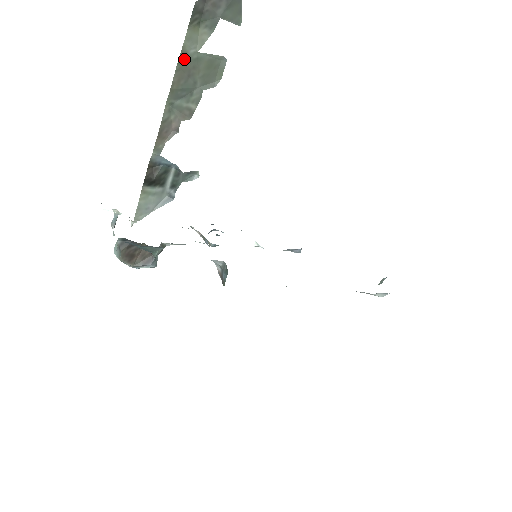
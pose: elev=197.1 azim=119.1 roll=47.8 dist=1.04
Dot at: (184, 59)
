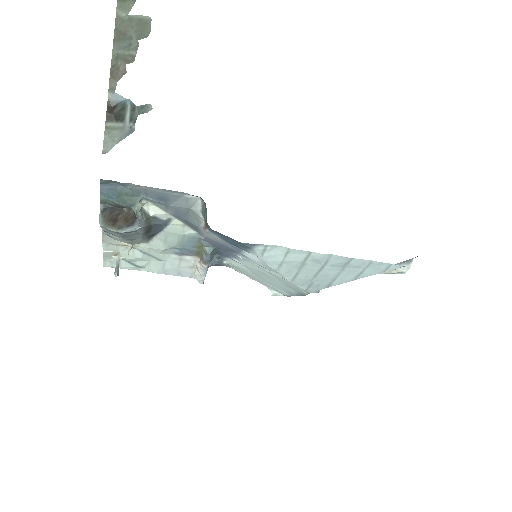
Dot at: (119, 21)
